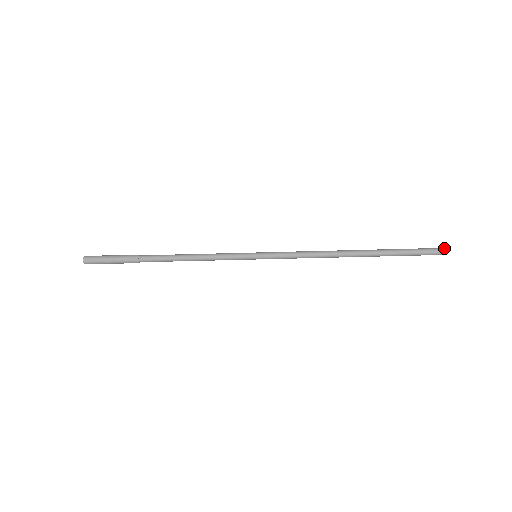
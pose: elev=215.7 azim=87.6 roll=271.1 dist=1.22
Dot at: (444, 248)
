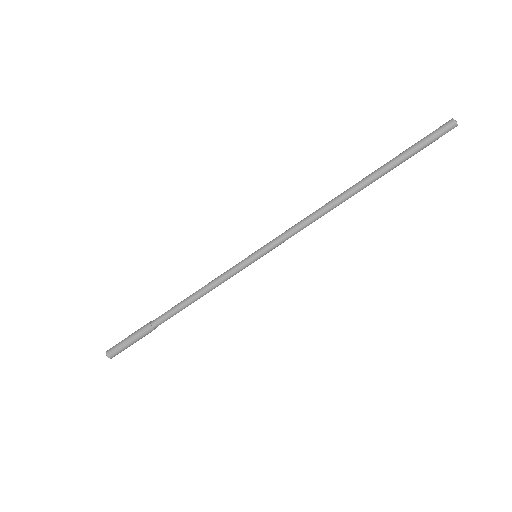
Dot at: (451, 121)
